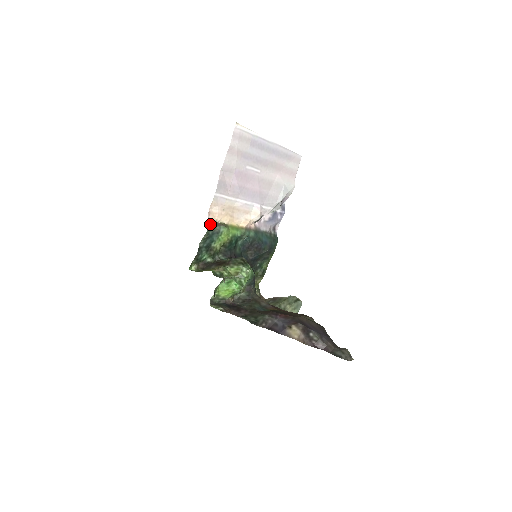
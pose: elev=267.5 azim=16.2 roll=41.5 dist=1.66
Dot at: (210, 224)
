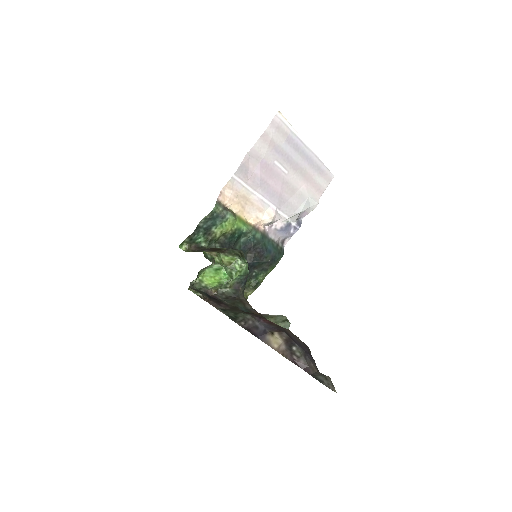
Dot at: (218, 205)
